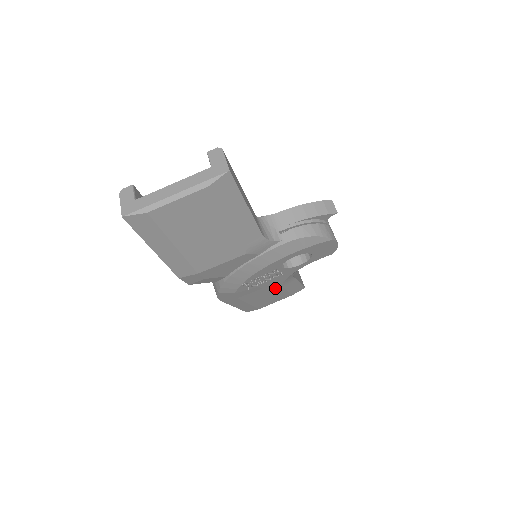
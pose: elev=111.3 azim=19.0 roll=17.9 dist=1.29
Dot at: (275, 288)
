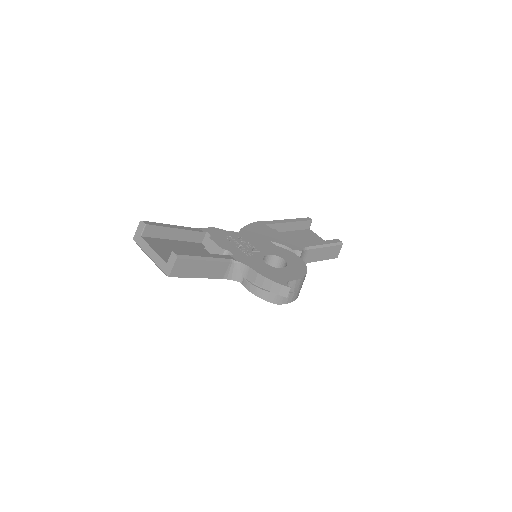
Dot at: occluded
